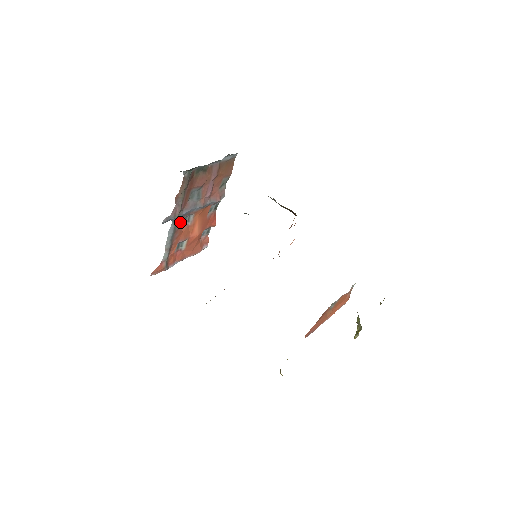
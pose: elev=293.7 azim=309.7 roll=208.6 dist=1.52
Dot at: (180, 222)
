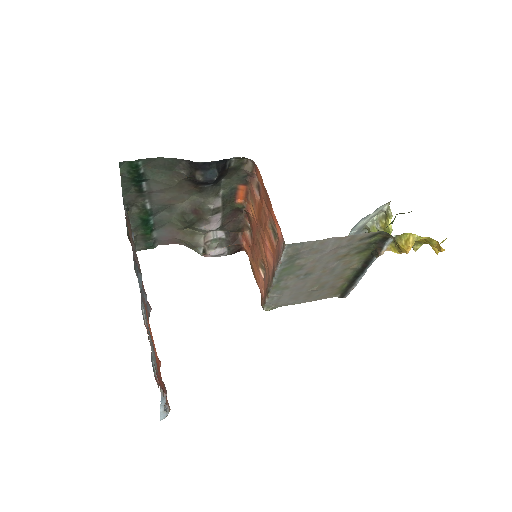
Dot at: occluded
